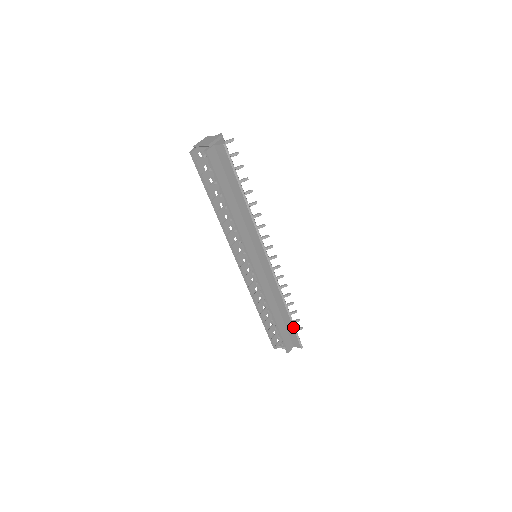
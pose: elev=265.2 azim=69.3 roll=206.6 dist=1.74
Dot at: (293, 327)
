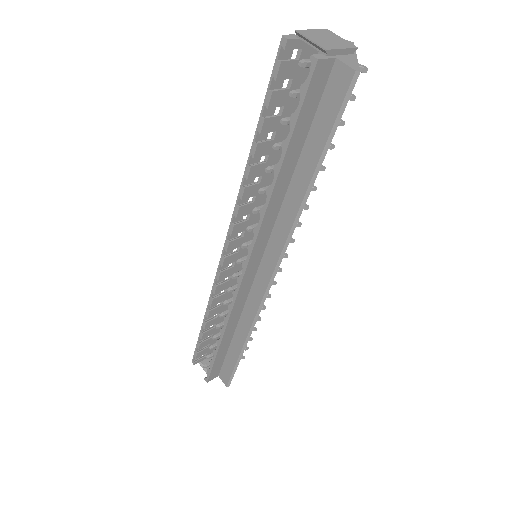
Dot at: (236, 363)
